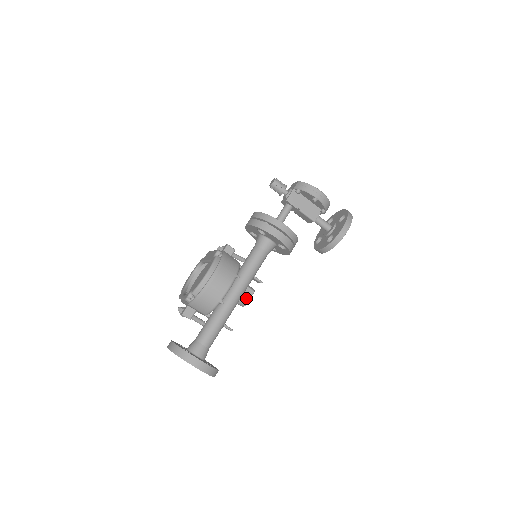
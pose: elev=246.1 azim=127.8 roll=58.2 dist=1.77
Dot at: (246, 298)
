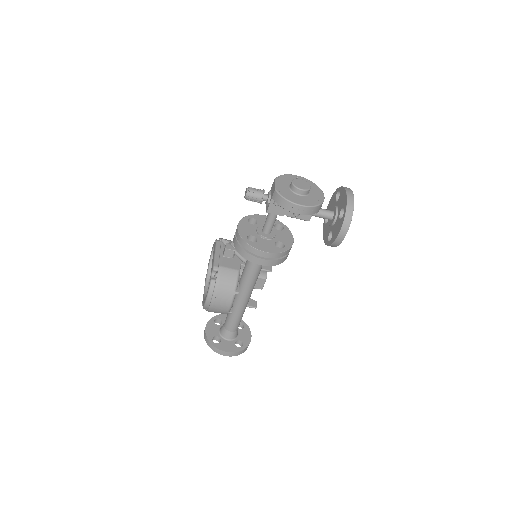
Dot at: (260, 285)
